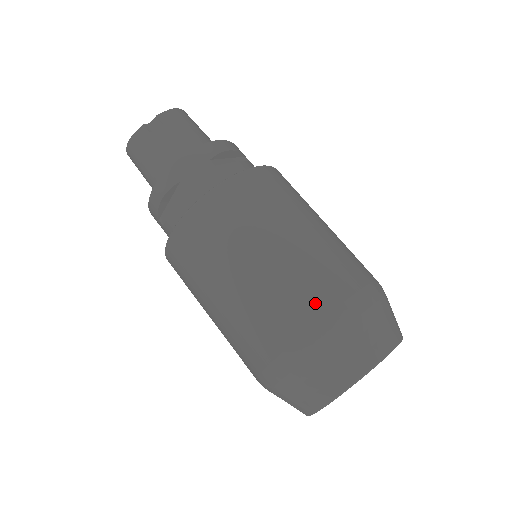
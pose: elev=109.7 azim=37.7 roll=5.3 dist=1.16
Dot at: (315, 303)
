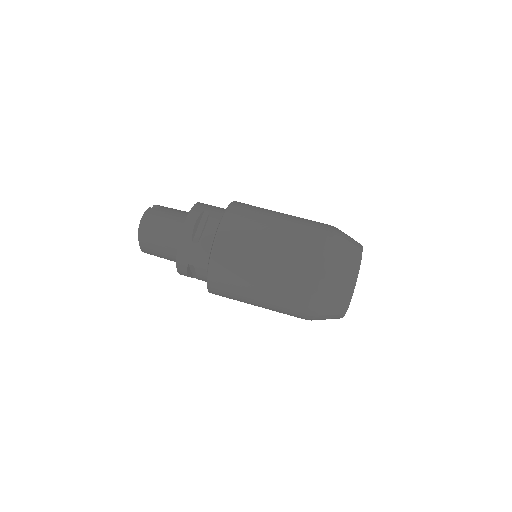
Dot at: (320, 224)
